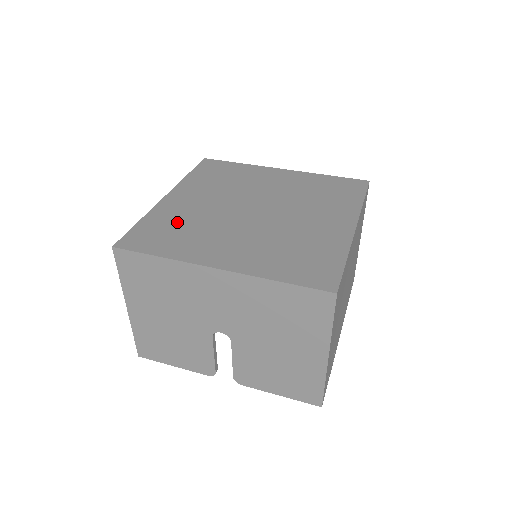
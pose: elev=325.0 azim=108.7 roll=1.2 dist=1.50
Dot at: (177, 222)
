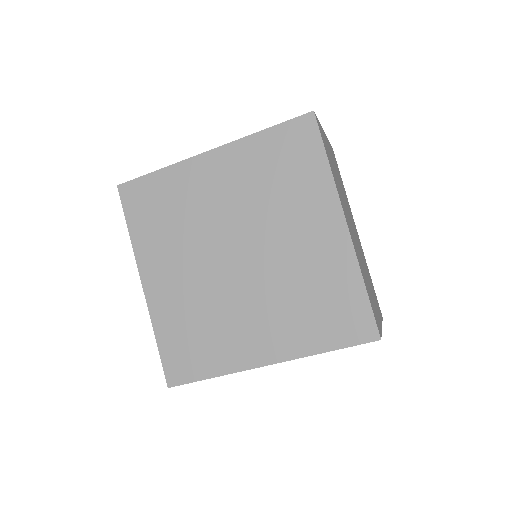
Dot at: (175, 203)
